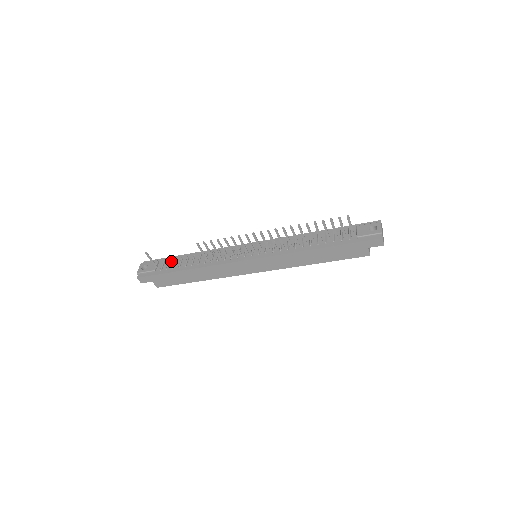
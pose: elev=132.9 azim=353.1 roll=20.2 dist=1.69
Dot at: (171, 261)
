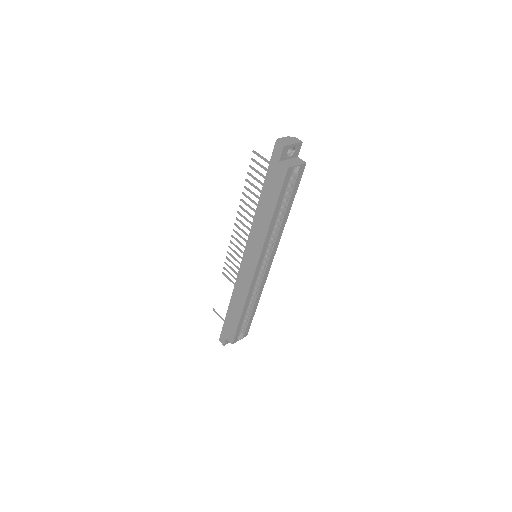
Dot at: occluded
